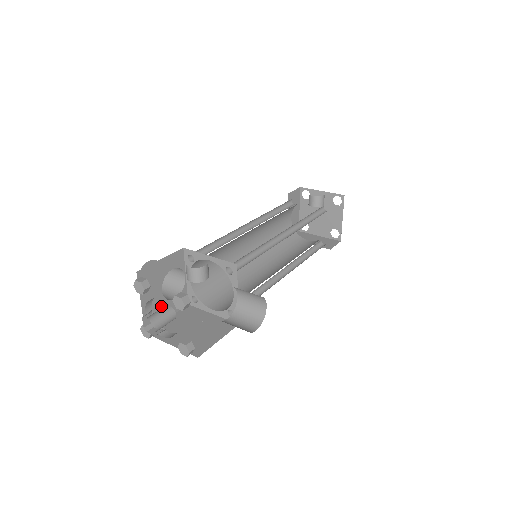
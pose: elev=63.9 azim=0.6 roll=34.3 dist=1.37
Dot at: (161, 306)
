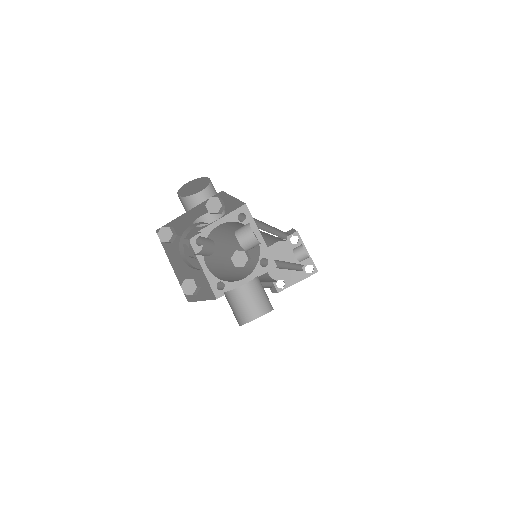
Dot at: (185, 223)
